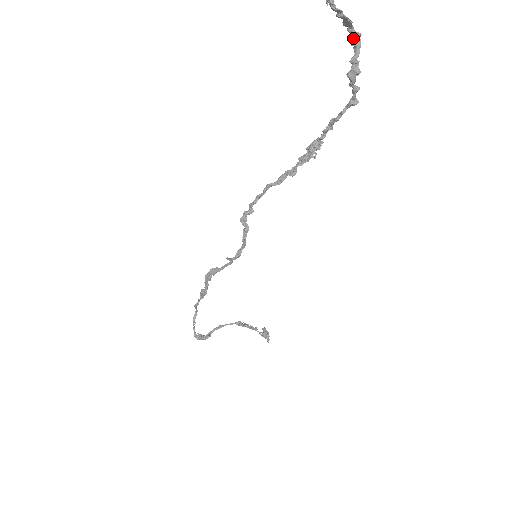
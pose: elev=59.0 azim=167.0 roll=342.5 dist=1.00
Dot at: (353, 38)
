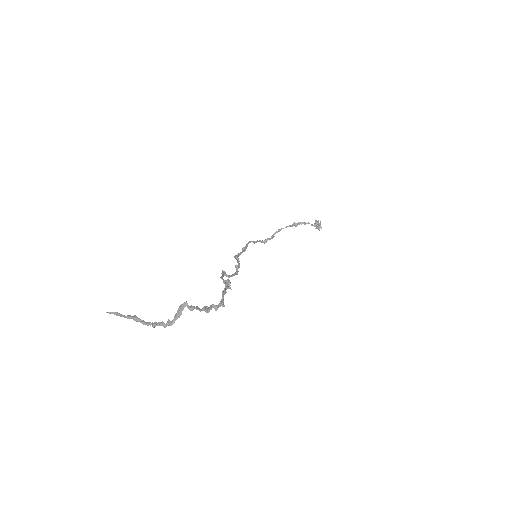
Dot at: (191, 308)
